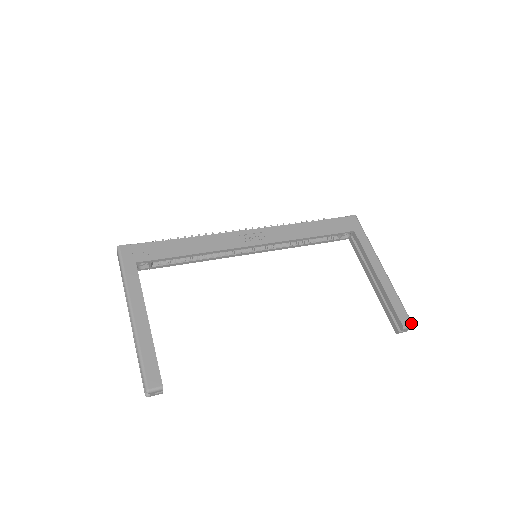
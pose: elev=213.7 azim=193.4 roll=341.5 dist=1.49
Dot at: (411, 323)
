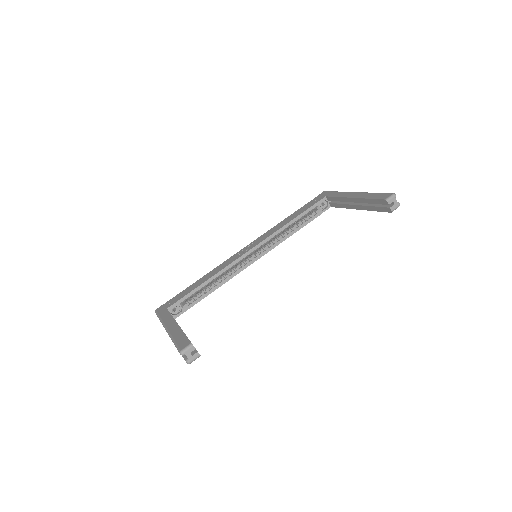
Dot at: (392, 194)
